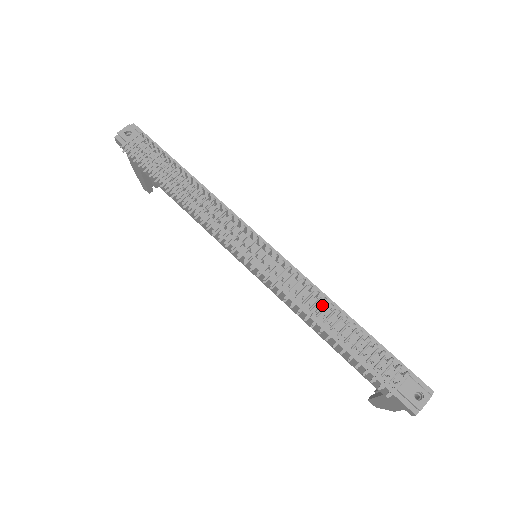
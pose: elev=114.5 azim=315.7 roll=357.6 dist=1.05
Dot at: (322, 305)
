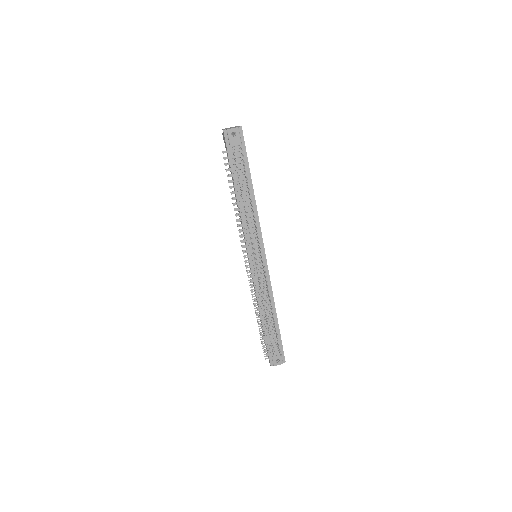
Dot at: occluded
